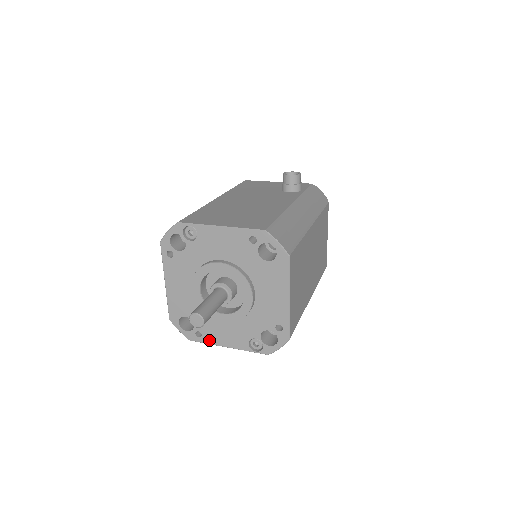
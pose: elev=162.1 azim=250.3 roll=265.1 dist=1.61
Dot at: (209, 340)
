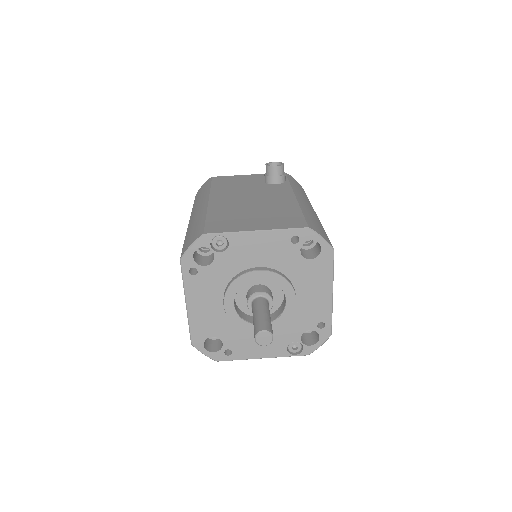
Dot at: (241, 356)
